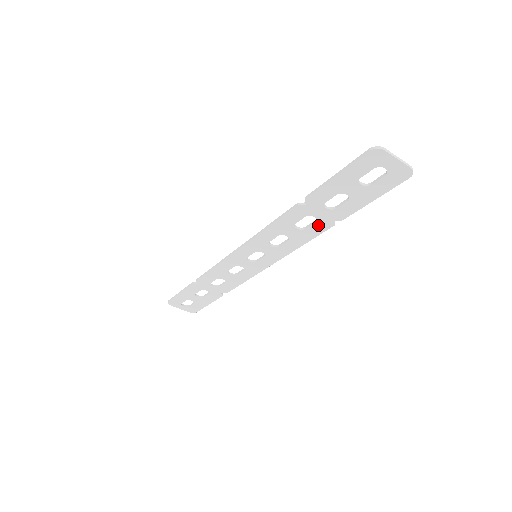
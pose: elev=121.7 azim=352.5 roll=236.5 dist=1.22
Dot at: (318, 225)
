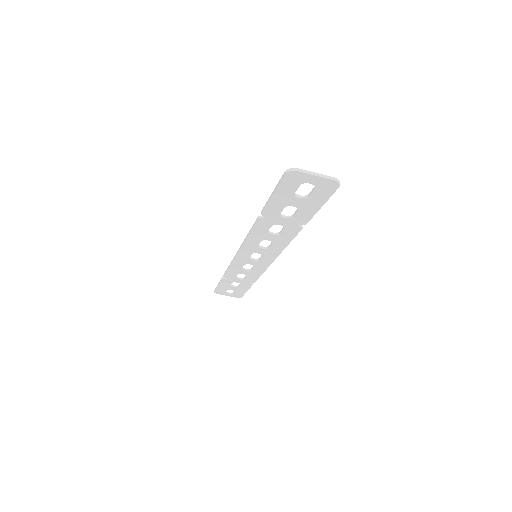
Dot at: (288, 230)
